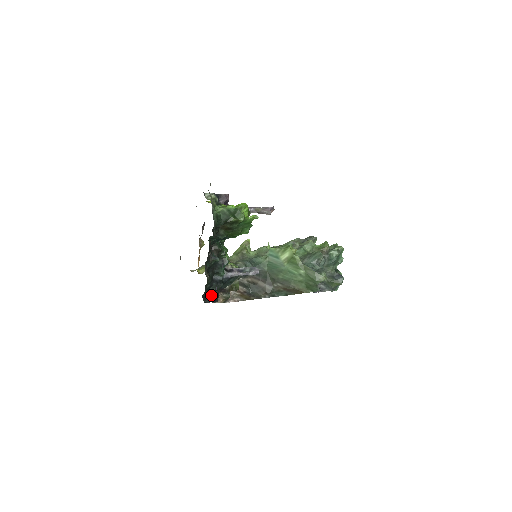
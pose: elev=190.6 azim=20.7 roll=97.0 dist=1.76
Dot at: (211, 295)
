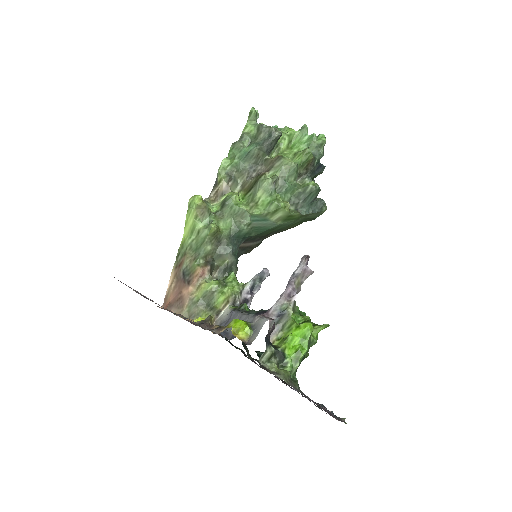
Dot at: occluded
